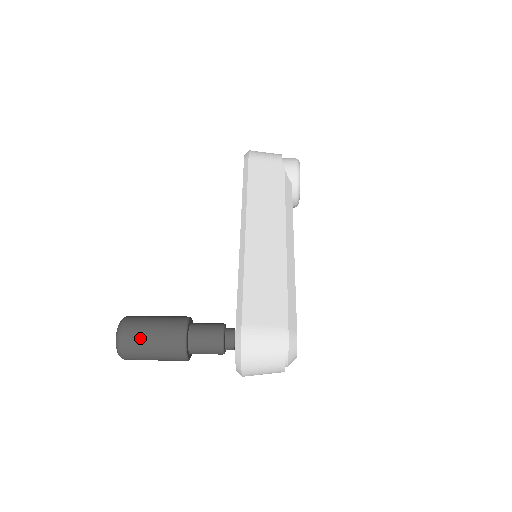
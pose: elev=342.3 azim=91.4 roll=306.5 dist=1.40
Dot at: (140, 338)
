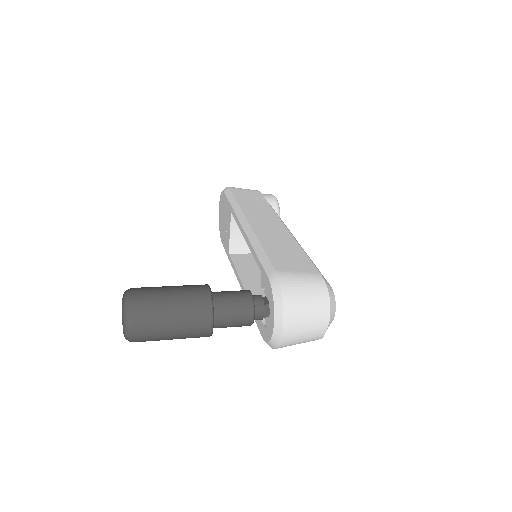
Dot at: (156, 298)
